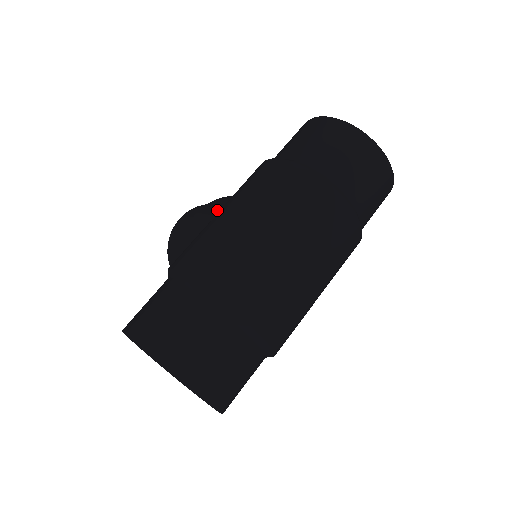
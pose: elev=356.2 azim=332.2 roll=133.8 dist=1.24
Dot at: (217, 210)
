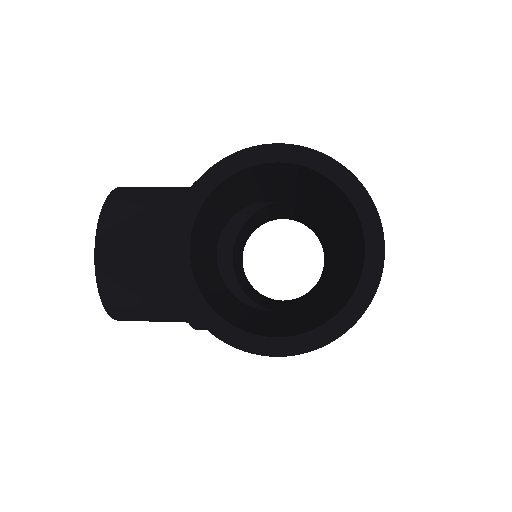
Dot at: occluded
